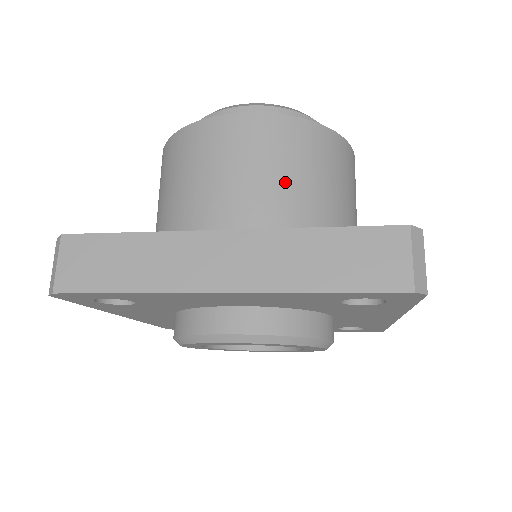
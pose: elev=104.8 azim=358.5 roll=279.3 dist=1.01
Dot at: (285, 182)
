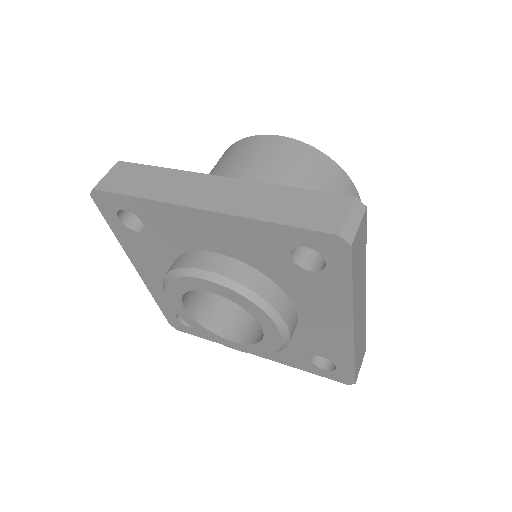
Dot at: (287, 180)
